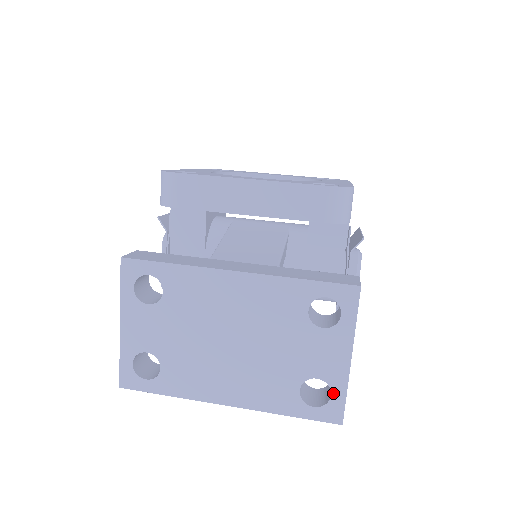
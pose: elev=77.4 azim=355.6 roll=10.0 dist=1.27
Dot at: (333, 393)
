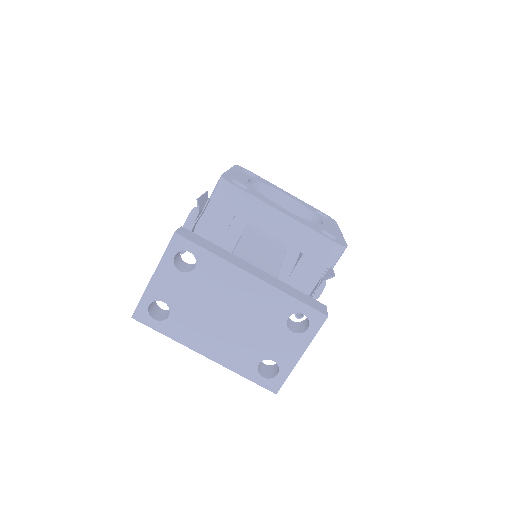
Dot at: (280, 373)
